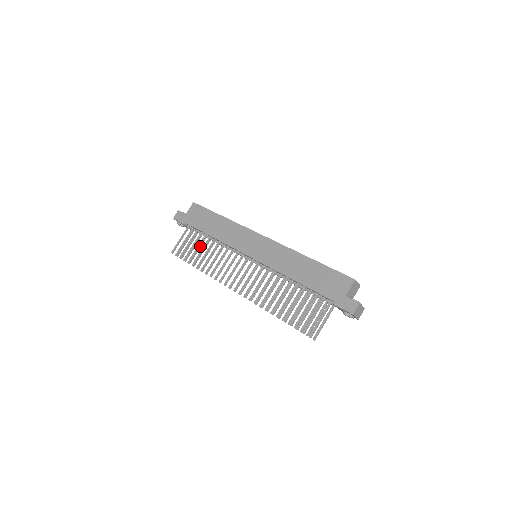
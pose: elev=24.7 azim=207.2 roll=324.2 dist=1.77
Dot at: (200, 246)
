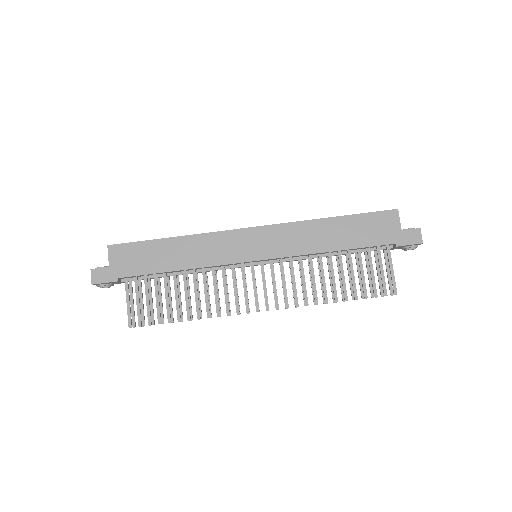
Dot at: (160, 293)
